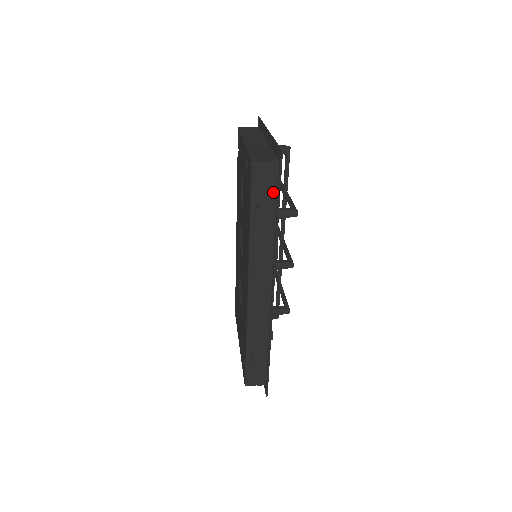
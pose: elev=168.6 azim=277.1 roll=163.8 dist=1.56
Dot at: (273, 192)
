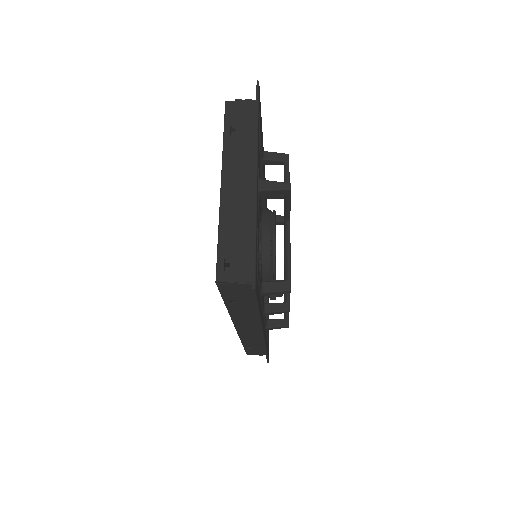
Dot at: (251, 296)
